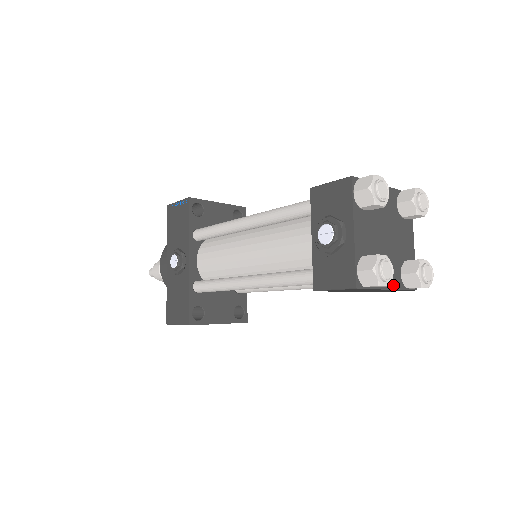
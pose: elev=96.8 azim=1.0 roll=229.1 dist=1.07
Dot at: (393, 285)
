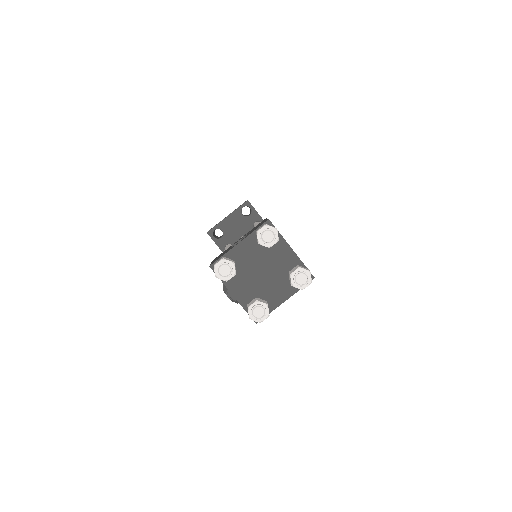
Dot at: (288, 295)
